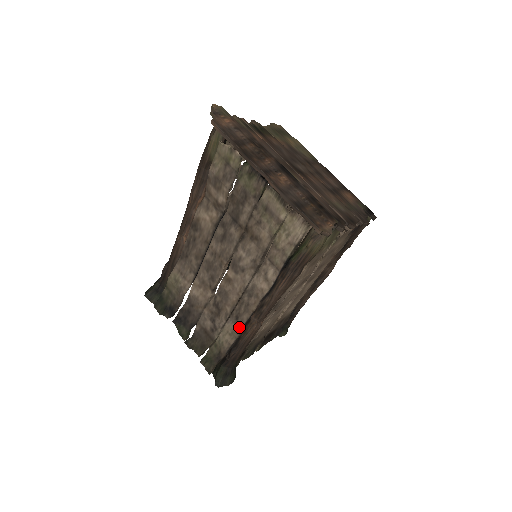
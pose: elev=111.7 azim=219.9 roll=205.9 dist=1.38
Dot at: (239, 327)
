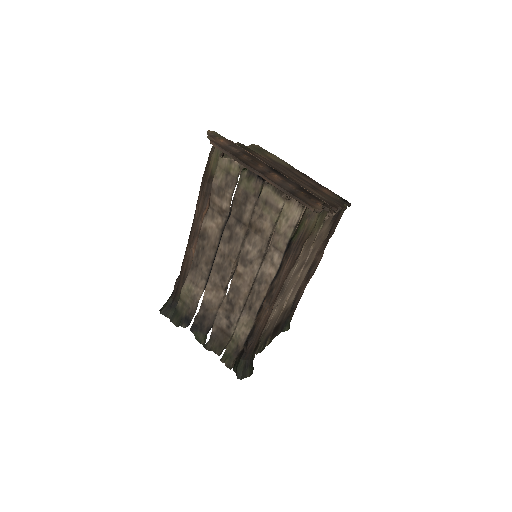
Dot at: (253, 316)
